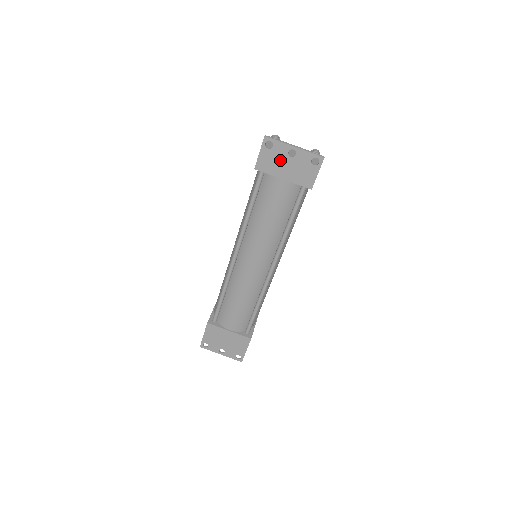
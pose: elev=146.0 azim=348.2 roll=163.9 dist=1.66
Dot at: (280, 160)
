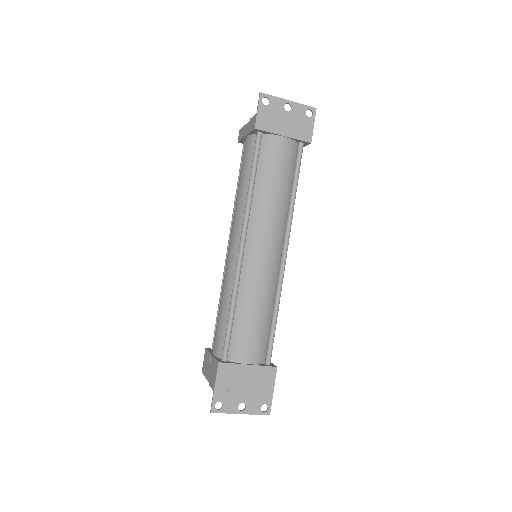
Dot at: (278, 116)
